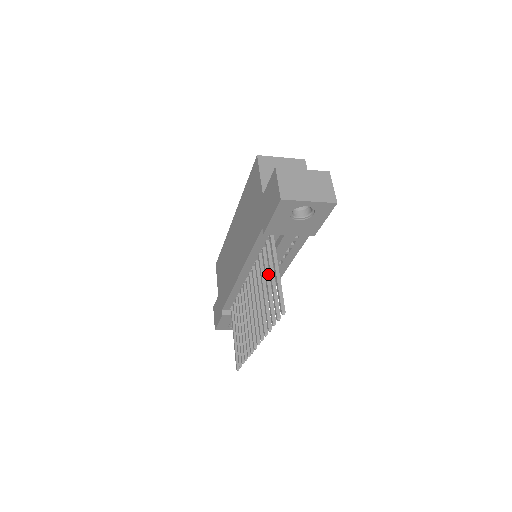
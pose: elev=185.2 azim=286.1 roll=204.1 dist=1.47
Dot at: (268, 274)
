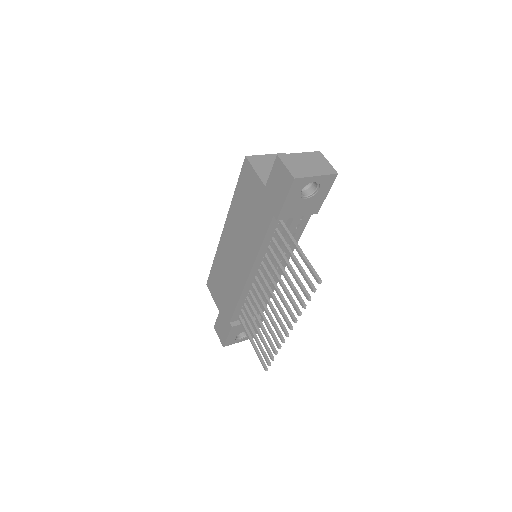
Dot at: (286, 259)
